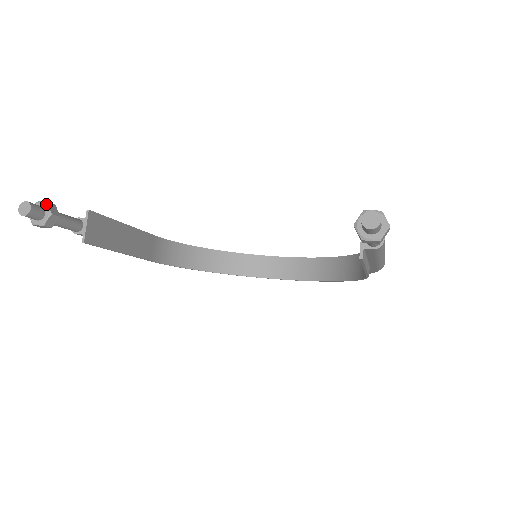
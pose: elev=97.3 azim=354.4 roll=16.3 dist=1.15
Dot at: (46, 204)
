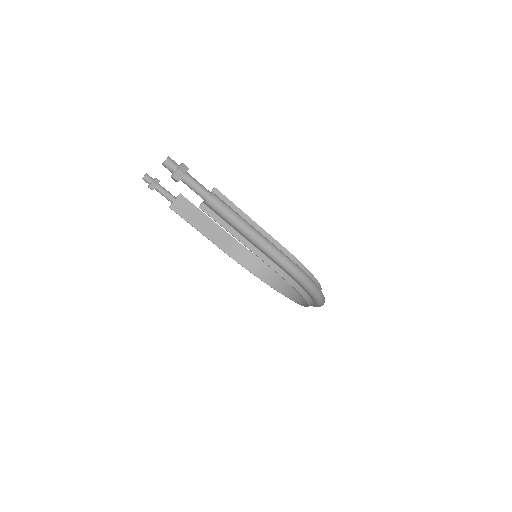
Dot at: (155, 178)
